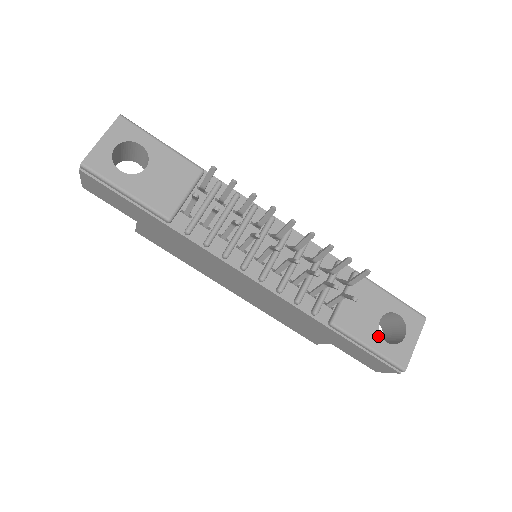
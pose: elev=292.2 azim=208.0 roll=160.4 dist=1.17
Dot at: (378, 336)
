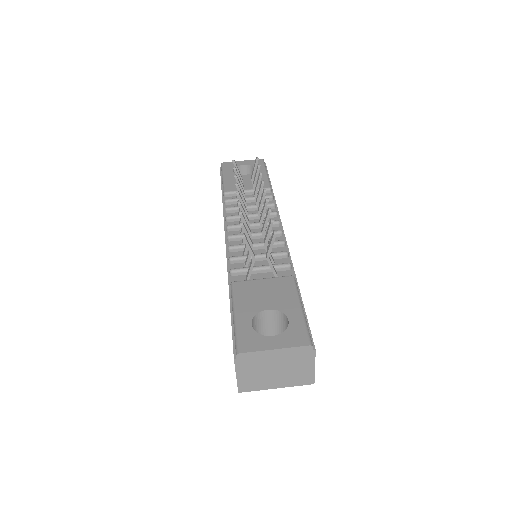
Dot at: (251, 315)
